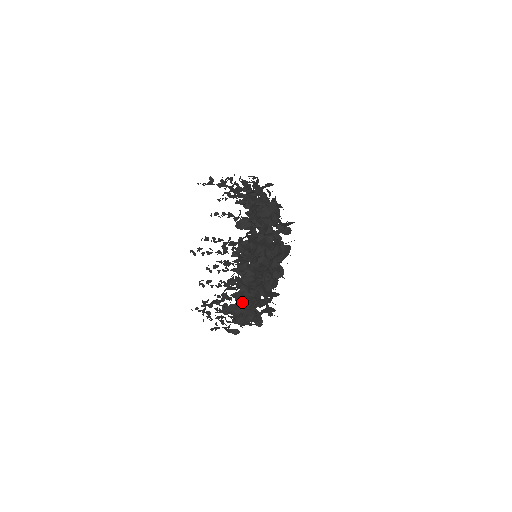
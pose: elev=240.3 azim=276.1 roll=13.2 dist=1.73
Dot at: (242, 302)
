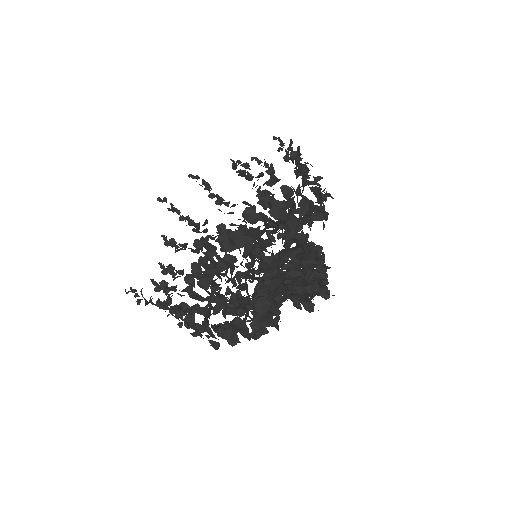
Dot at: occluded
